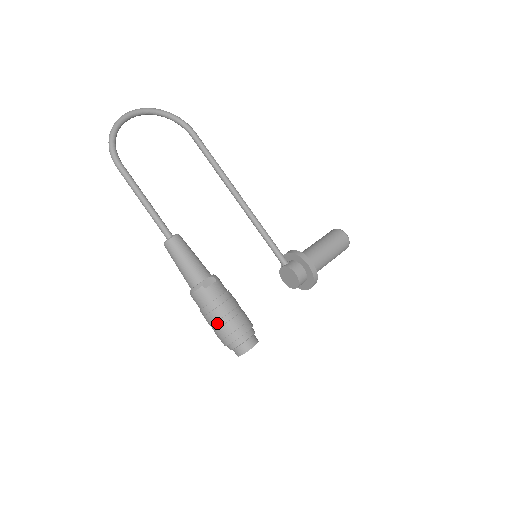
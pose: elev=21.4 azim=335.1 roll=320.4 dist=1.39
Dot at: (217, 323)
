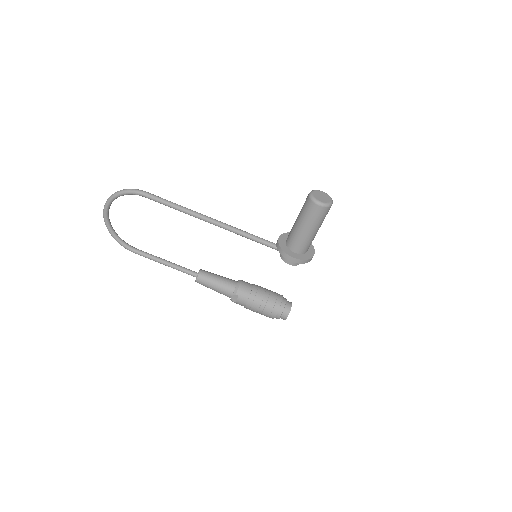
Dot at: occluded
